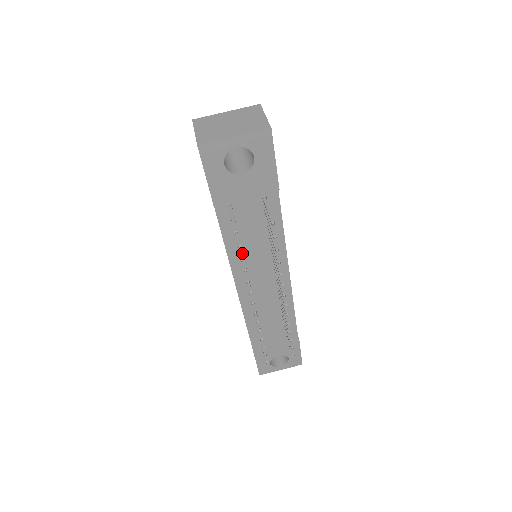
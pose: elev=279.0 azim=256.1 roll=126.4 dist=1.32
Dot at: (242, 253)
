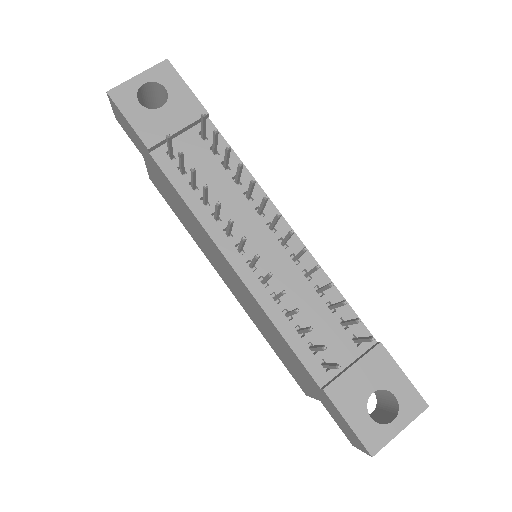
Dot at: (193, 170)
